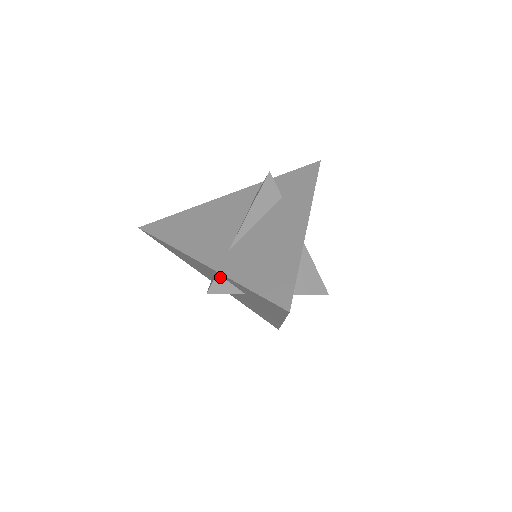
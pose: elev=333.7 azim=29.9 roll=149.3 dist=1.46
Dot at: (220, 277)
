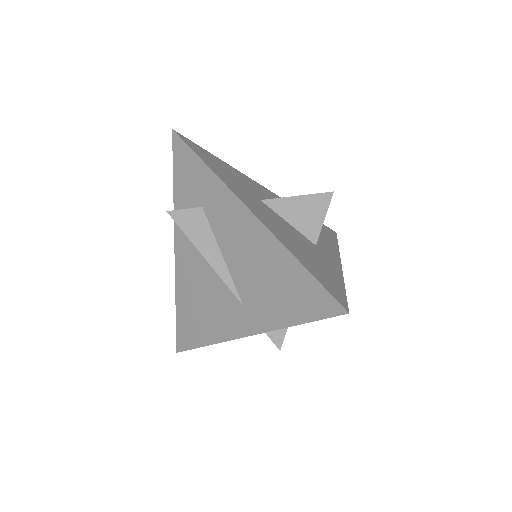
Dot at: occluded
